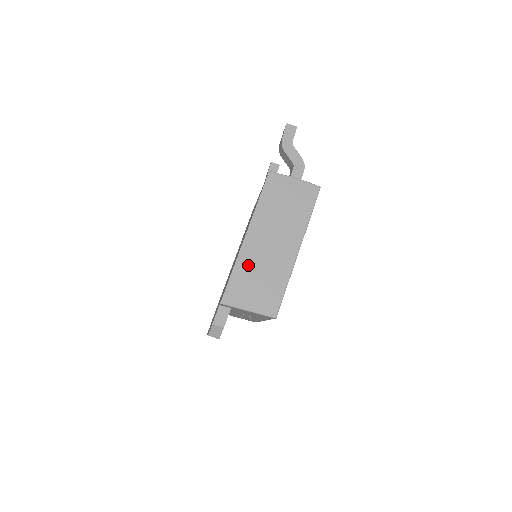
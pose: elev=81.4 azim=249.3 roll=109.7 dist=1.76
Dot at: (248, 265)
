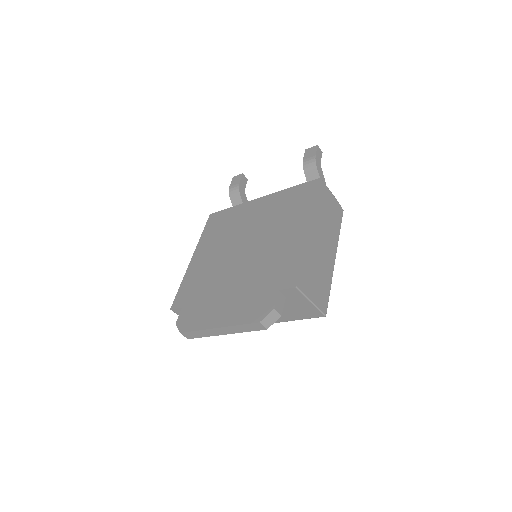
Dot at: (311, 257)
